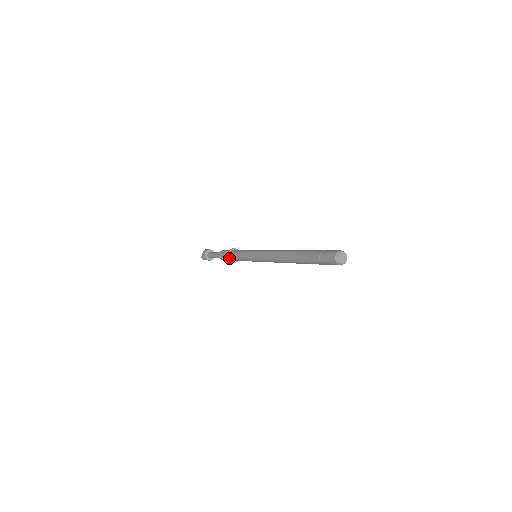
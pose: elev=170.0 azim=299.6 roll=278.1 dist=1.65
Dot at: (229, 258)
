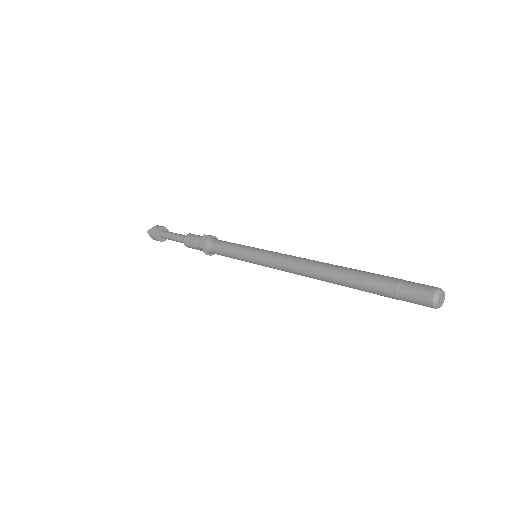
Dot at: (205, 244)
